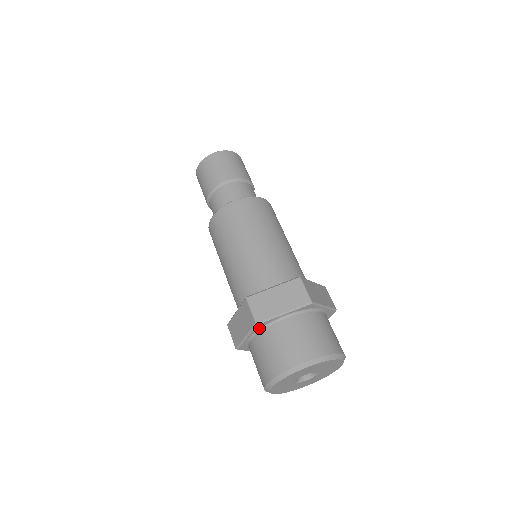
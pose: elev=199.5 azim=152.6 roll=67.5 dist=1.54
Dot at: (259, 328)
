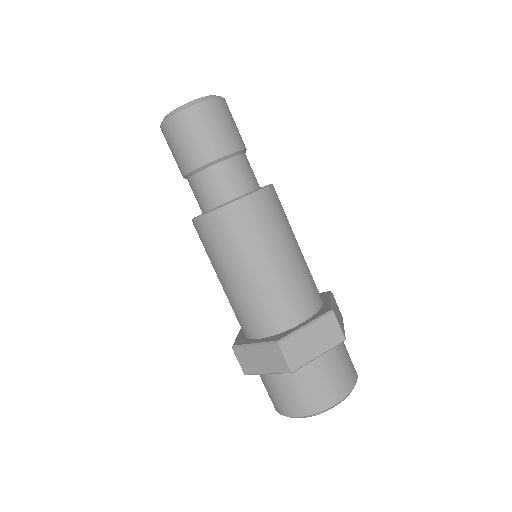
Dot at: occluded
